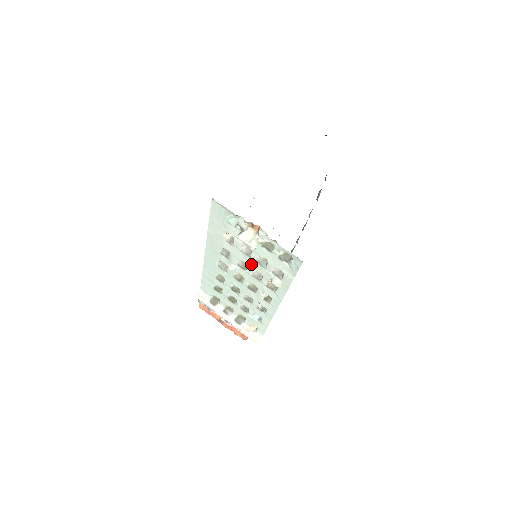
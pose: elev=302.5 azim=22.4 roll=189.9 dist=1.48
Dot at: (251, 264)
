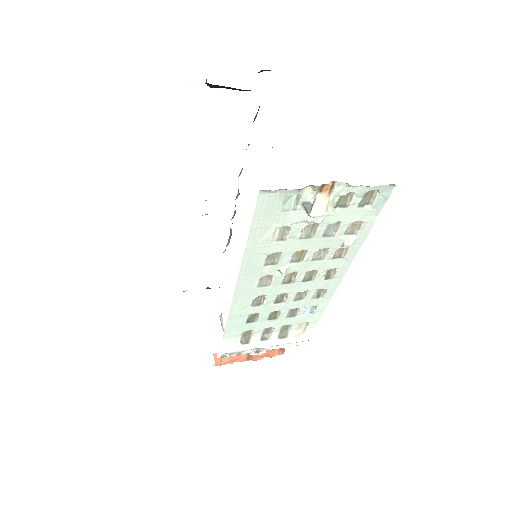
Dot at: (313, 245)
